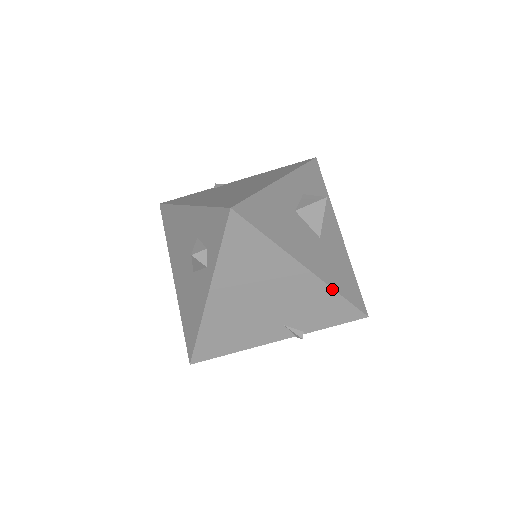
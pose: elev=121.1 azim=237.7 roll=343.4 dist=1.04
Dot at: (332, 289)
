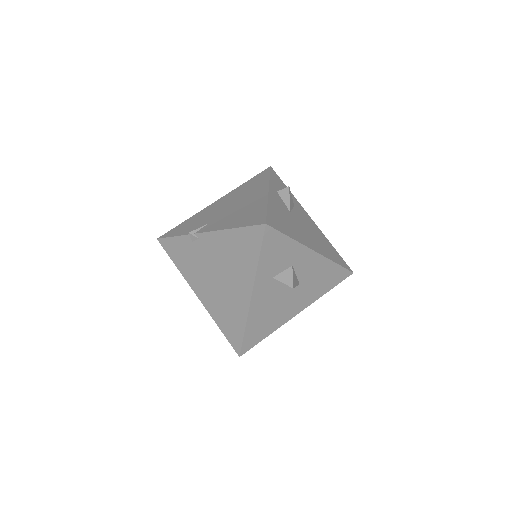
Dot at: occluded
